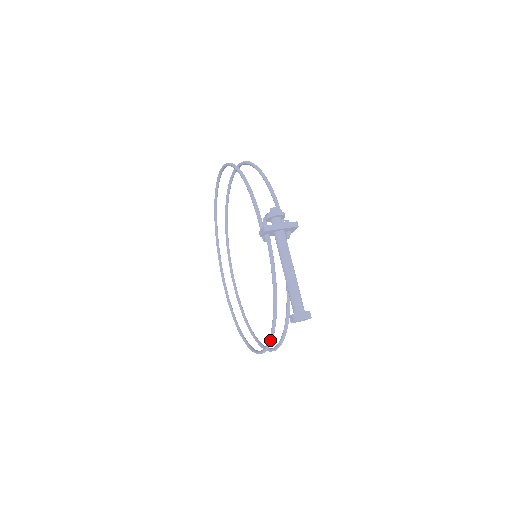
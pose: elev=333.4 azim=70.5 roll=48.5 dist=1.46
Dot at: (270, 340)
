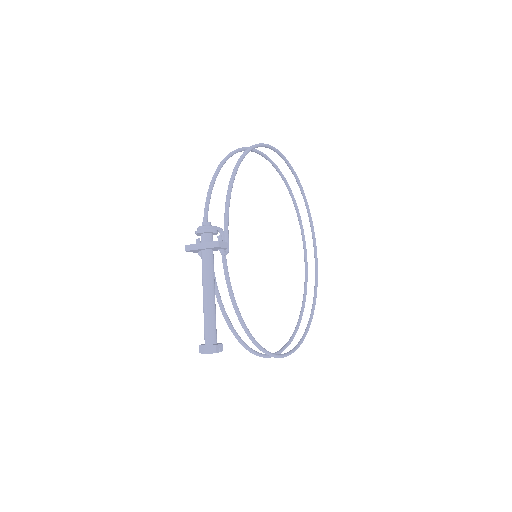
Dot at: (249, 351)
